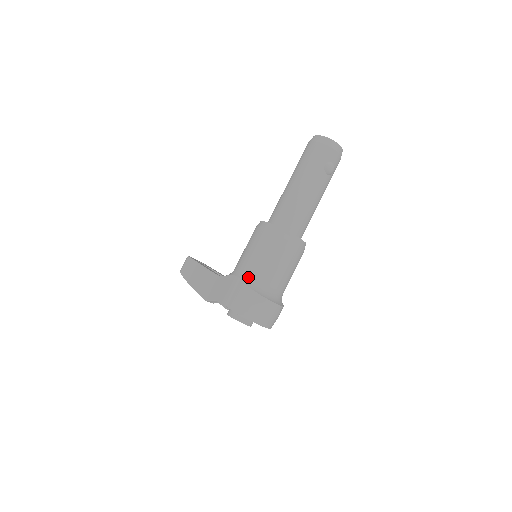
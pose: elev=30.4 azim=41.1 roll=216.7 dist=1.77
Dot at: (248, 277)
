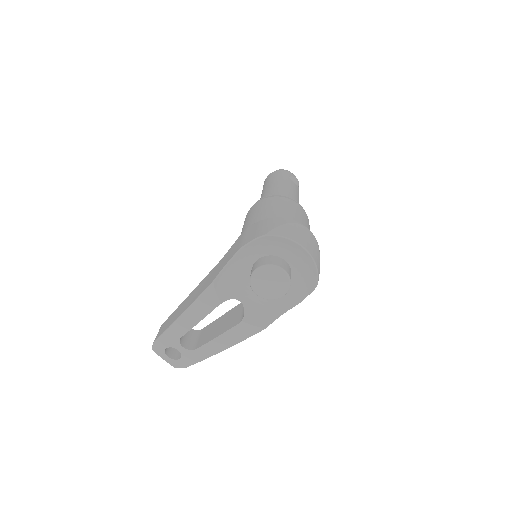
Dot at: occluded
